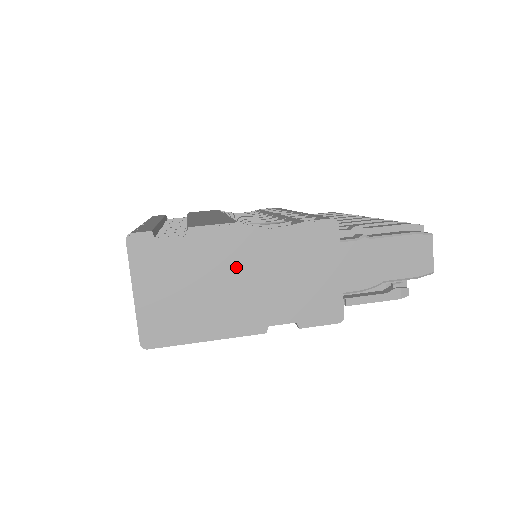
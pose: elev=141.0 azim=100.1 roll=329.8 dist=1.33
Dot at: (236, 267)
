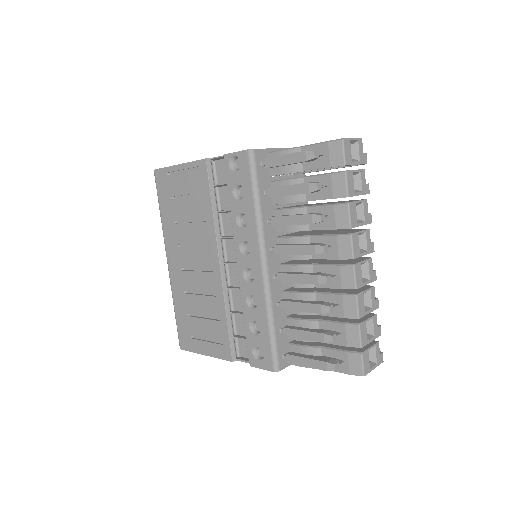
Dot at: occluded
